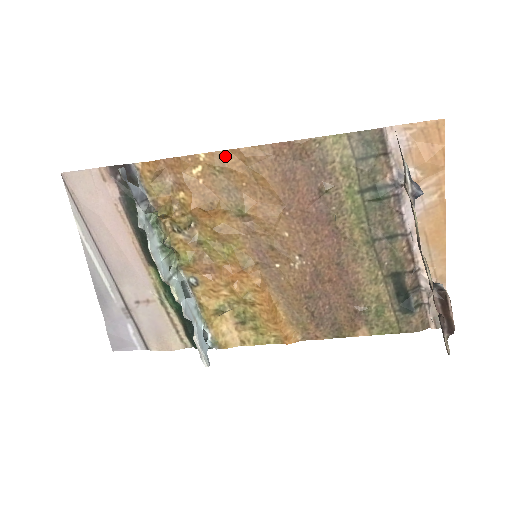
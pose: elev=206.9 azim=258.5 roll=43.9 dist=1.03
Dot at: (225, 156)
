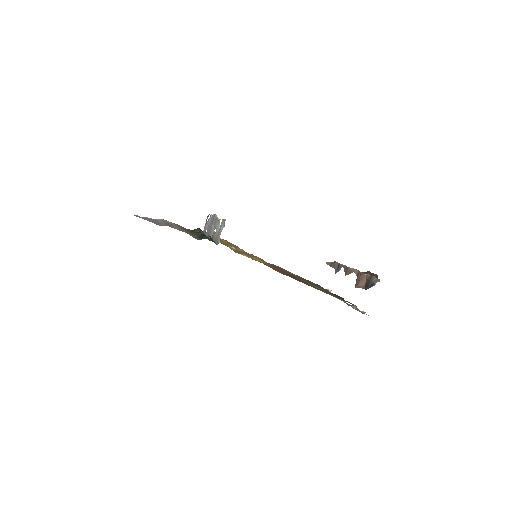
Dot at: occluded
